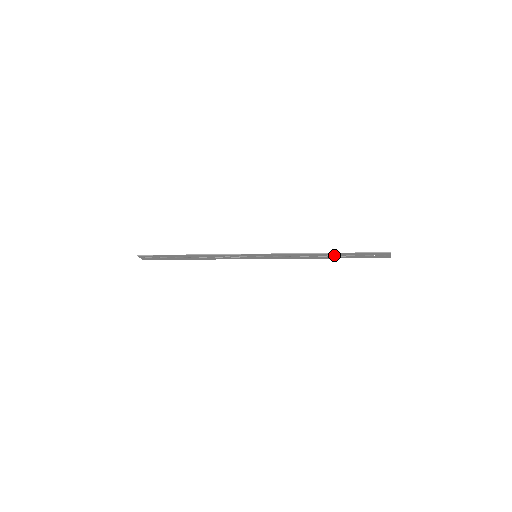
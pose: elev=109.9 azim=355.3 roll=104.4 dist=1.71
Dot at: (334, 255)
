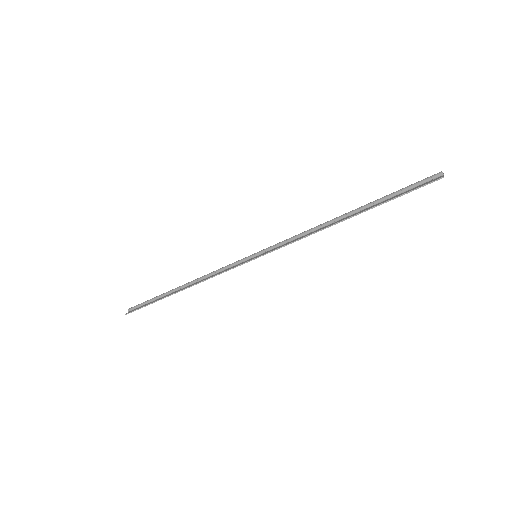
Dot at: (358, 212)
